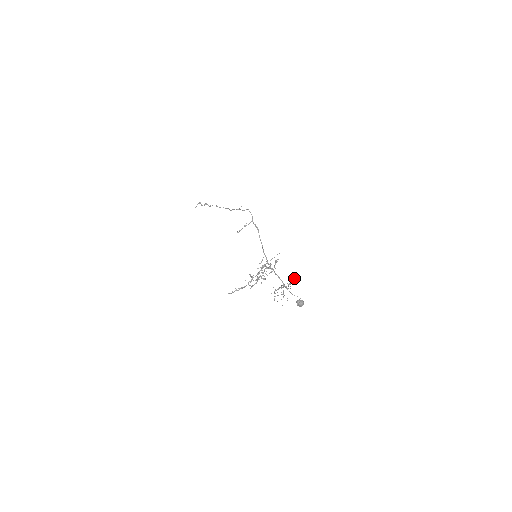
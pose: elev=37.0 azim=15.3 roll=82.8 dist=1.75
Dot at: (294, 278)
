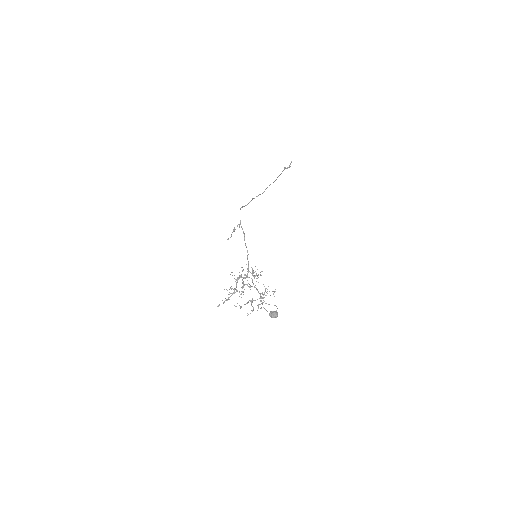
Dot at: (265, 288)
